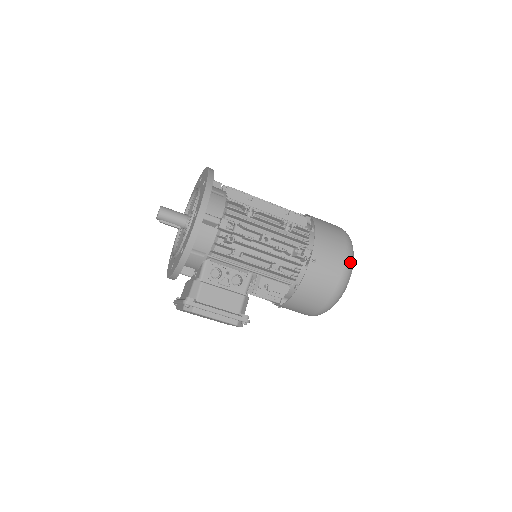
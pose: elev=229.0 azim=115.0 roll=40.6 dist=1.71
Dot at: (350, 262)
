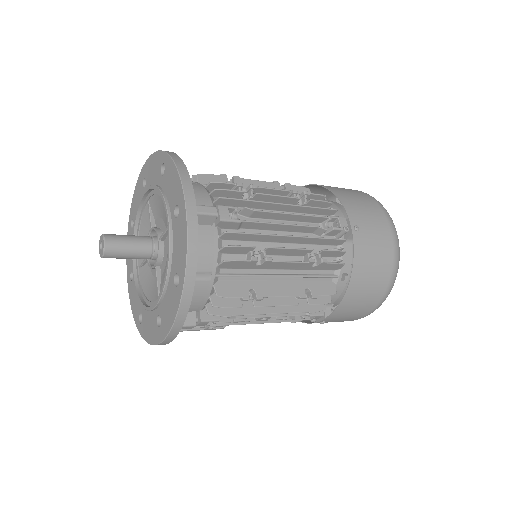
Dot at: occluded
